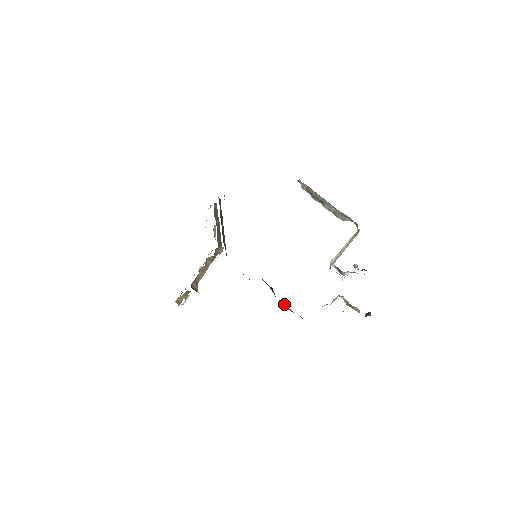
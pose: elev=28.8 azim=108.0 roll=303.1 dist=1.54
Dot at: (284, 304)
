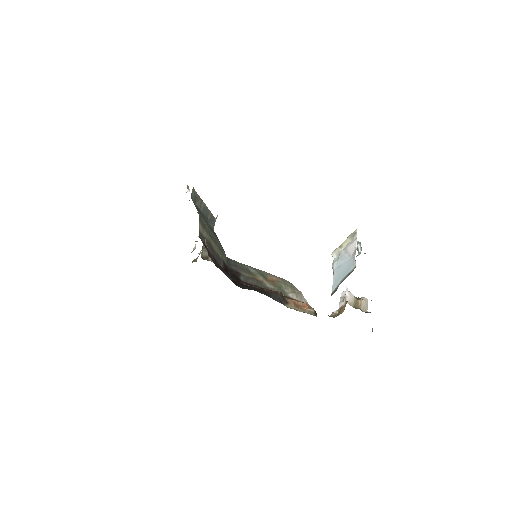
Dot at: (296, 301)
